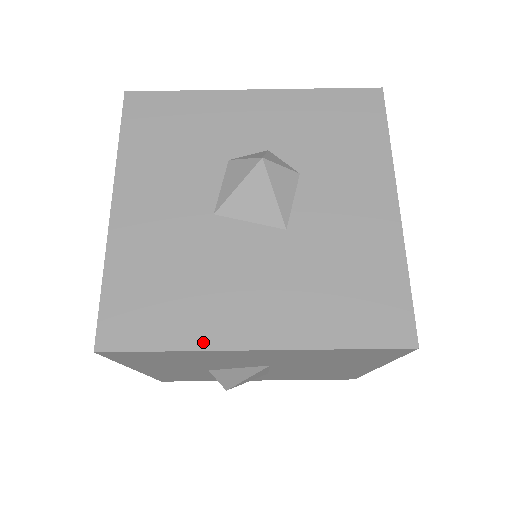
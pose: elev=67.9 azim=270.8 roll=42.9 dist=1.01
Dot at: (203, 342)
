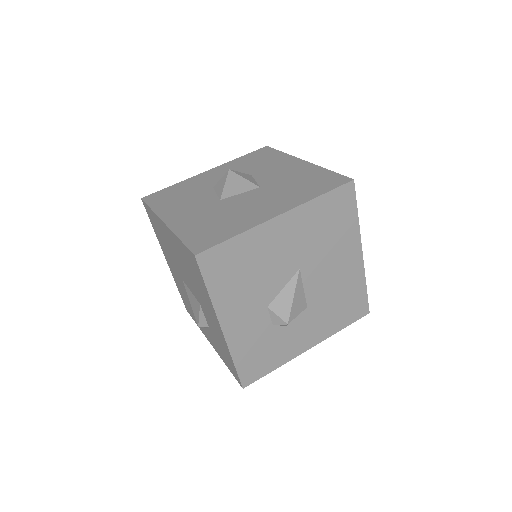
Dot at: (250, 226)
